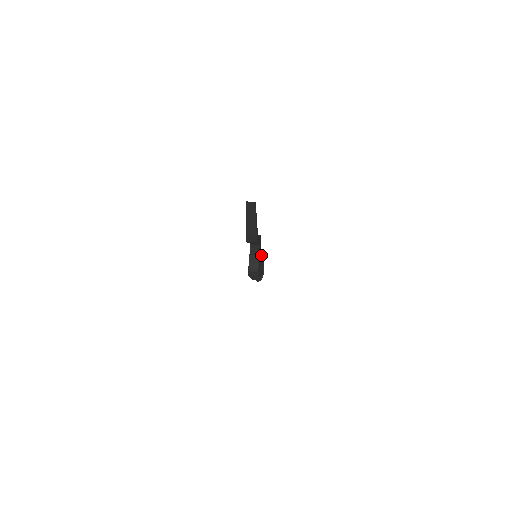
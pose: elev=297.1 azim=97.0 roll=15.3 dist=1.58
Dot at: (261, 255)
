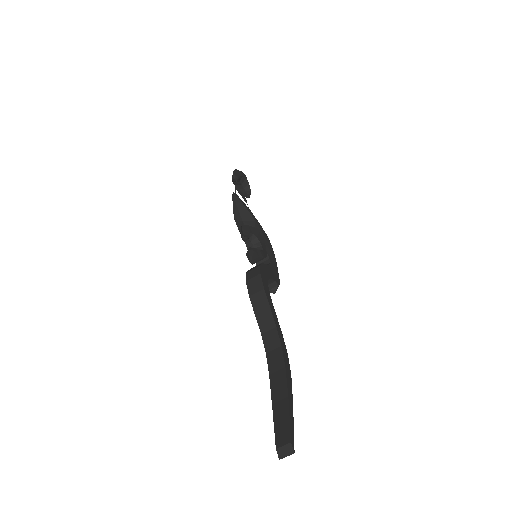
Dot at: (254, 233)
